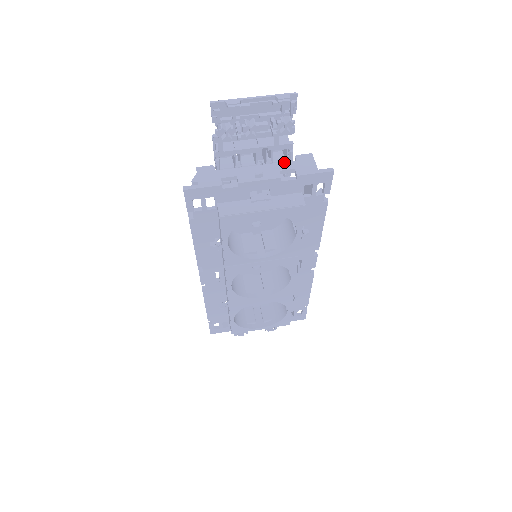
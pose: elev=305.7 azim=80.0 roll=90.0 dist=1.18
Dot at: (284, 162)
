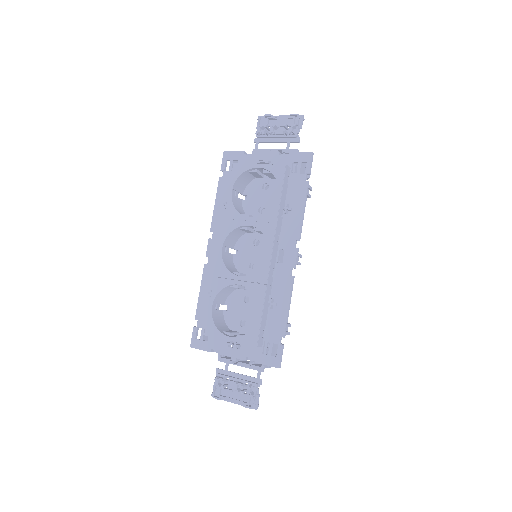
Dot at: occluded
